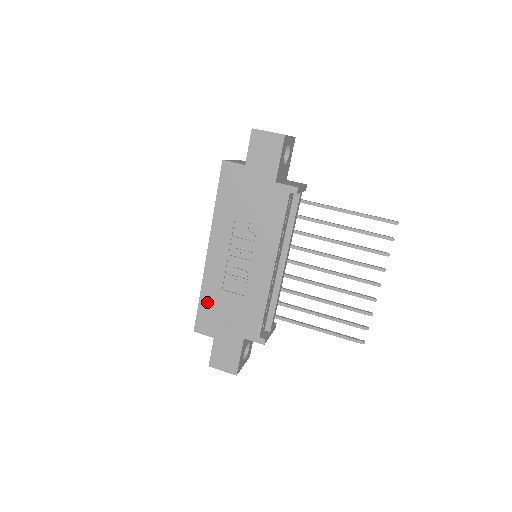
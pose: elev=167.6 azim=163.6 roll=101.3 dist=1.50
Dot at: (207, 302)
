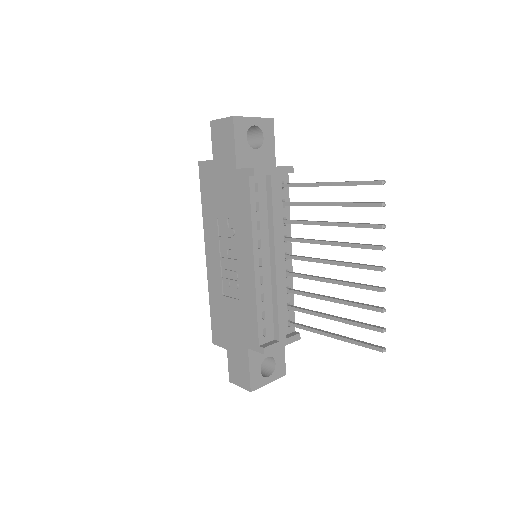
Dot at: (215, 311)
